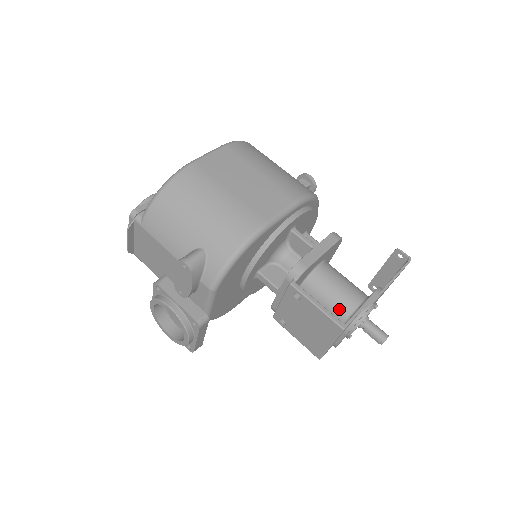
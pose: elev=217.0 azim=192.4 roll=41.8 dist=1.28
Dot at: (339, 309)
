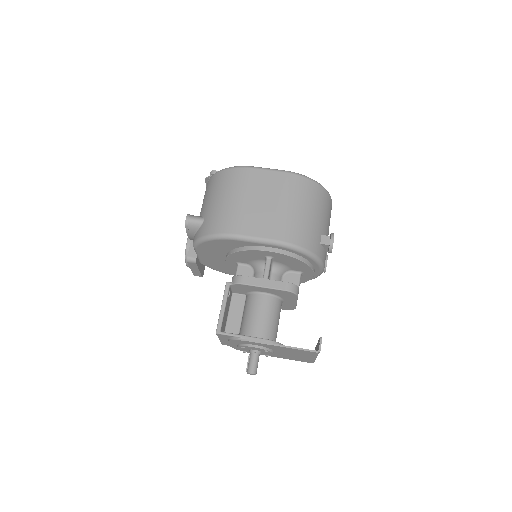
Dot at: (243, 327)
